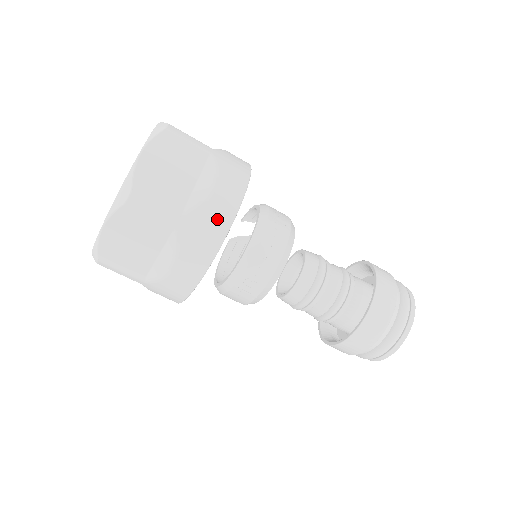
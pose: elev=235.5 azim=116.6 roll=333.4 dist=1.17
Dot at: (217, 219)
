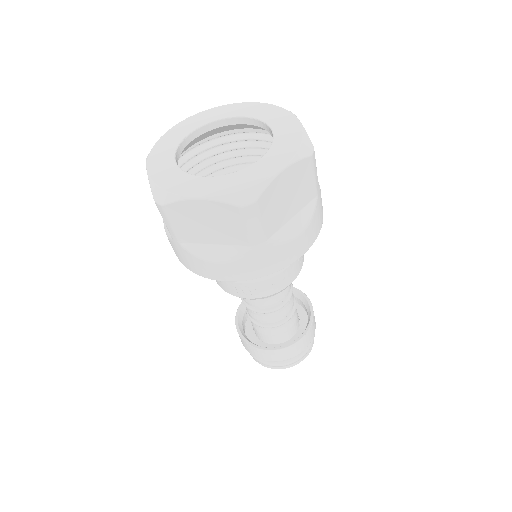
Dot at: (283, 258)
